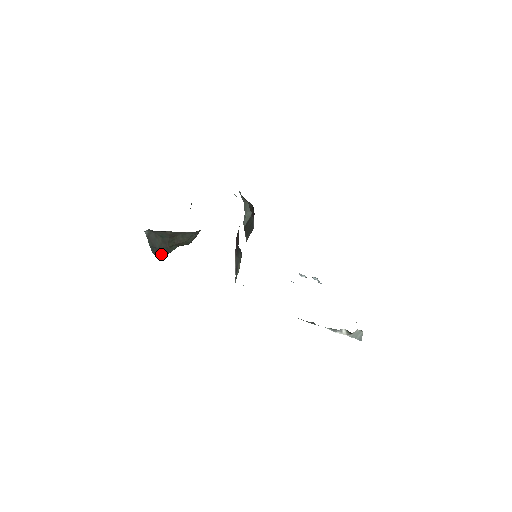
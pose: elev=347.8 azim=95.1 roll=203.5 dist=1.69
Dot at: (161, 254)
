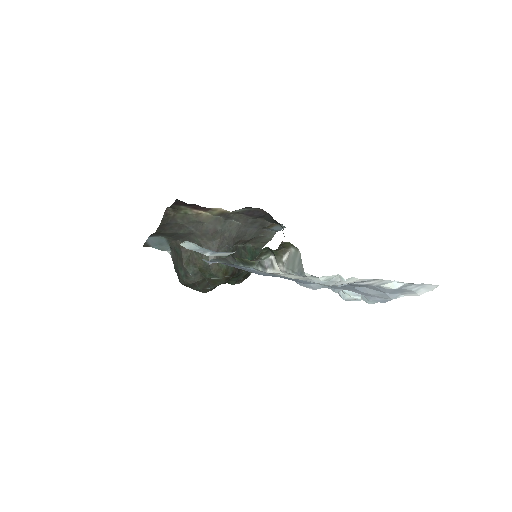
Dot at: (183, 278)
